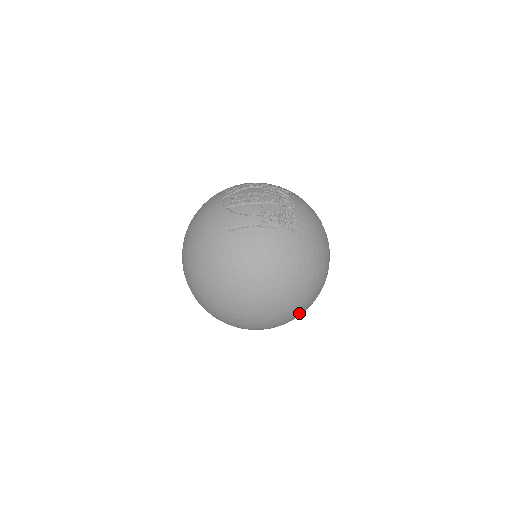
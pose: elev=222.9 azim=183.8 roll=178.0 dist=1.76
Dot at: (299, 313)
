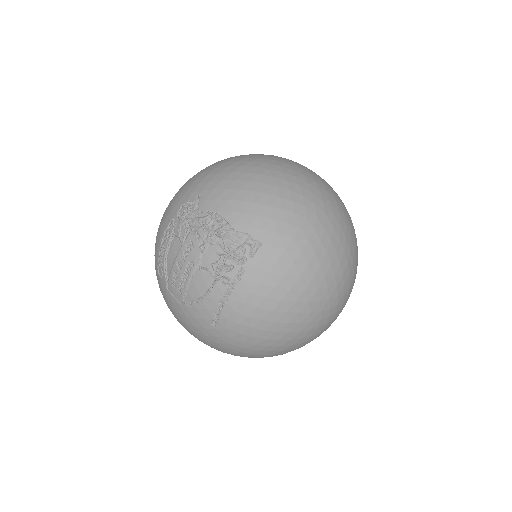
Dot at: (356, 259)
